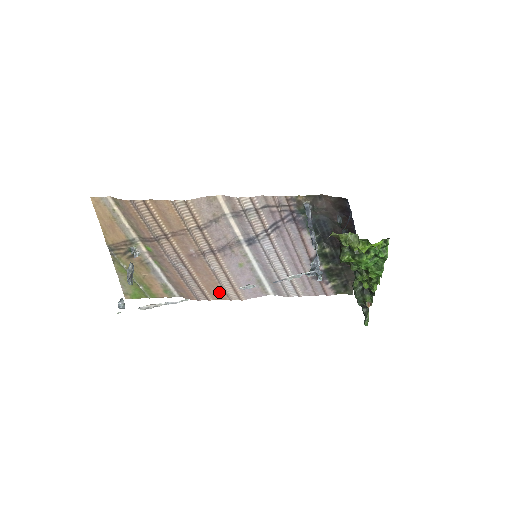
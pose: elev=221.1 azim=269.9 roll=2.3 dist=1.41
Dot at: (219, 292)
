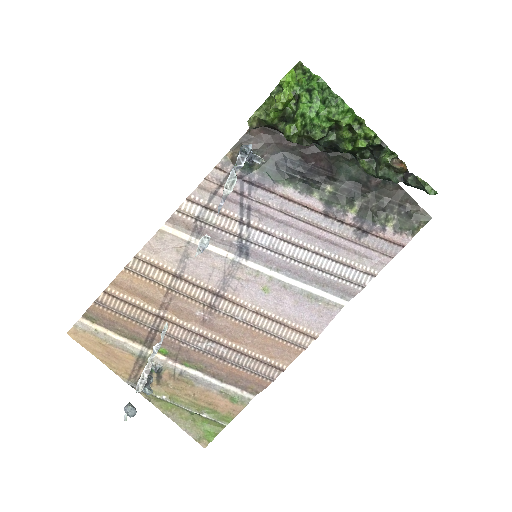
Dot at: (282, 348)
